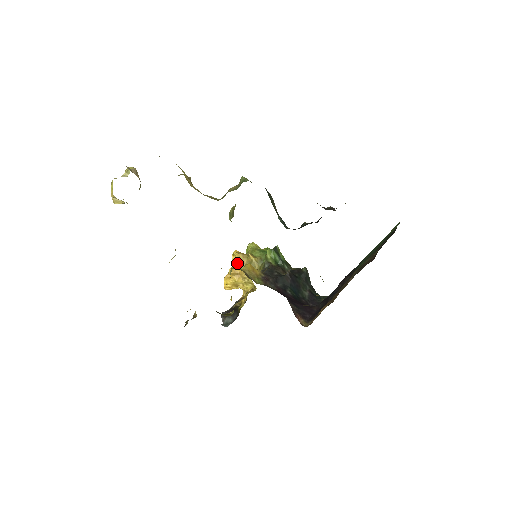
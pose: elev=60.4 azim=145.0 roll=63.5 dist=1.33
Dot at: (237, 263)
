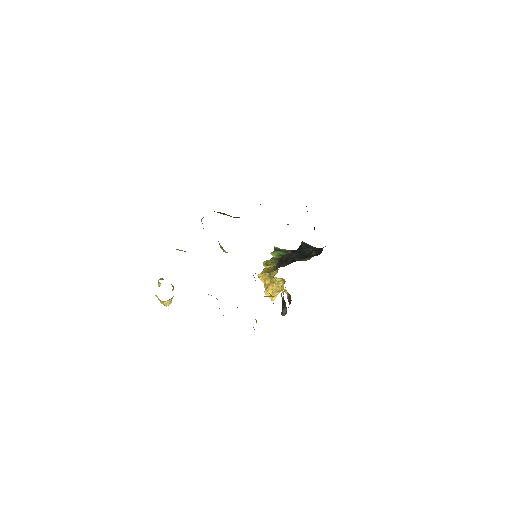
Dot at: (264, 279)
